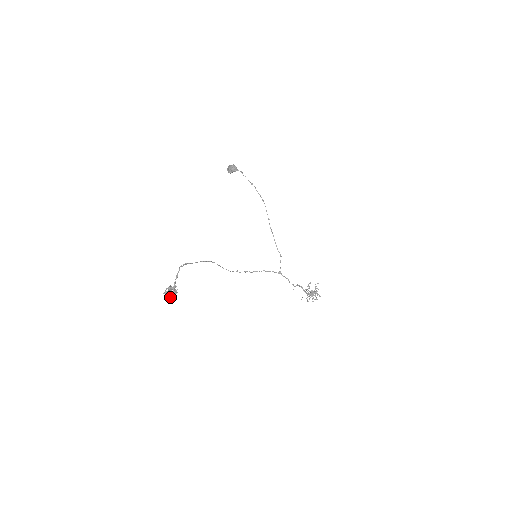
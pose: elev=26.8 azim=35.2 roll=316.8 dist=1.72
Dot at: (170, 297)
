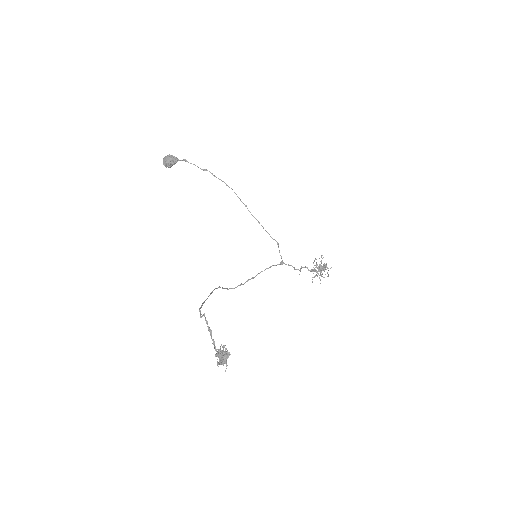
Dot at: (221, 364)
